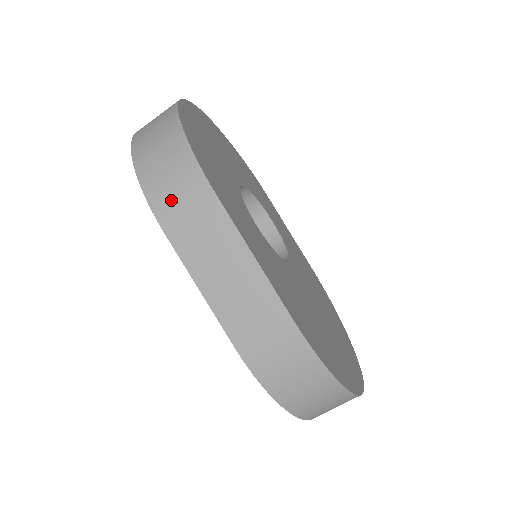
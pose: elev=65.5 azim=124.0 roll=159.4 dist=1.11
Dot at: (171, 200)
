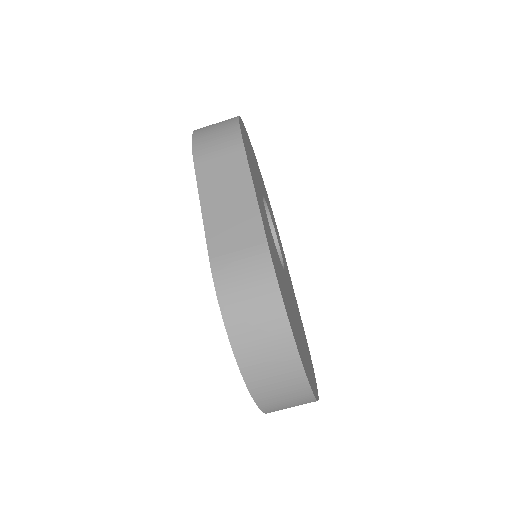
Dot at: (210, 145)
